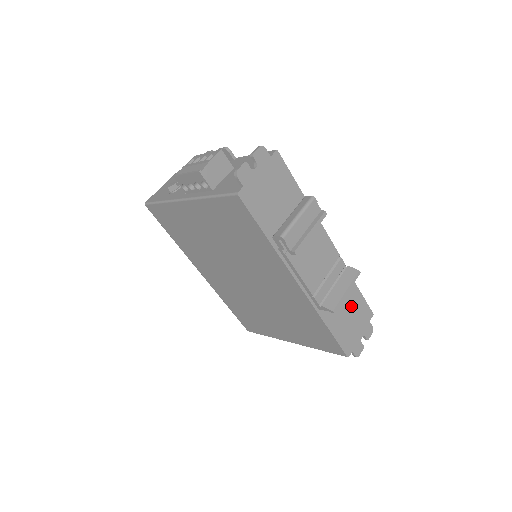
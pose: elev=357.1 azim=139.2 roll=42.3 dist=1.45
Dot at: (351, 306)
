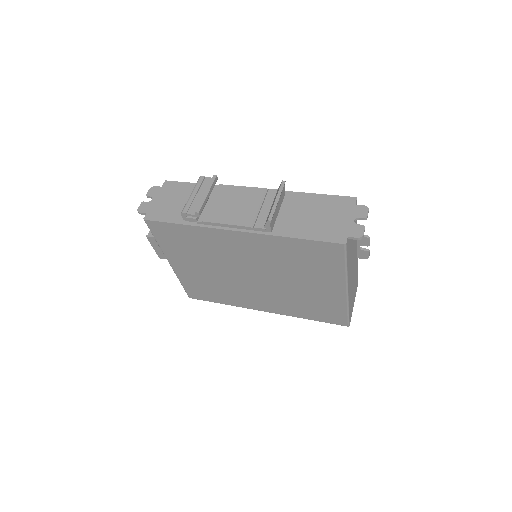
Dot at: (316, 209)
